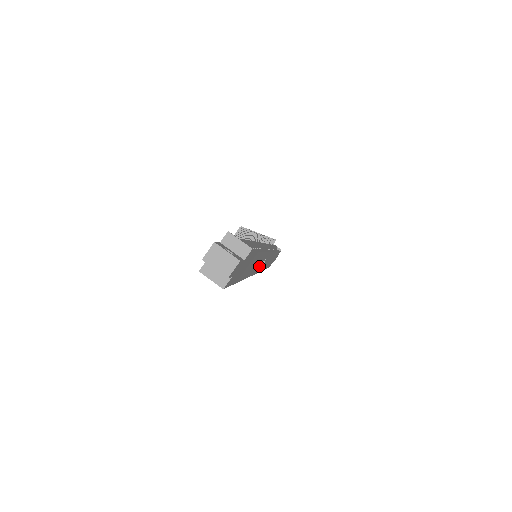
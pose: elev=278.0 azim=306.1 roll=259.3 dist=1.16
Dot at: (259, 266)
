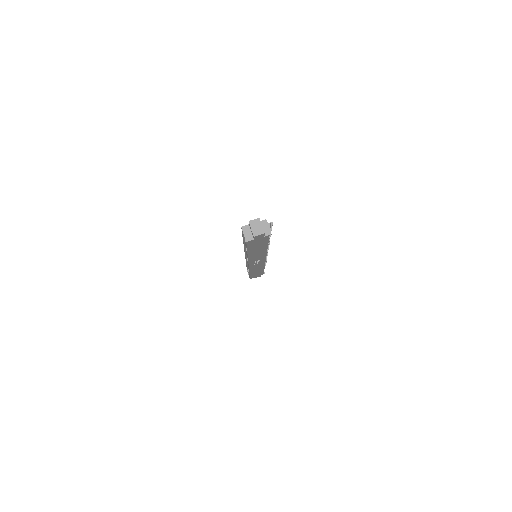
Dot at: (255, 261)
